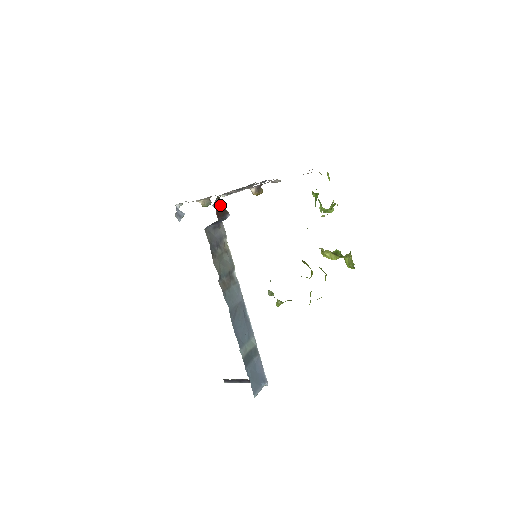
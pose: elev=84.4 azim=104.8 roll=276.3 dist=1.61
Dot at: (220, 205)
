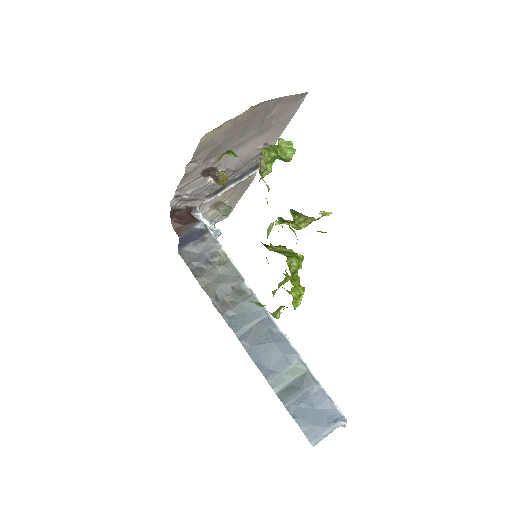
Dot at: (181, 219)
